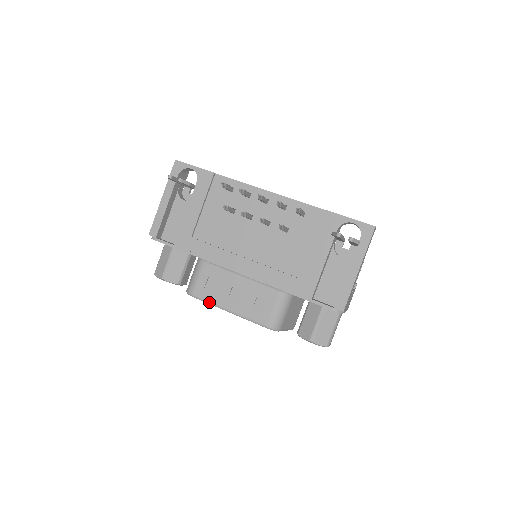
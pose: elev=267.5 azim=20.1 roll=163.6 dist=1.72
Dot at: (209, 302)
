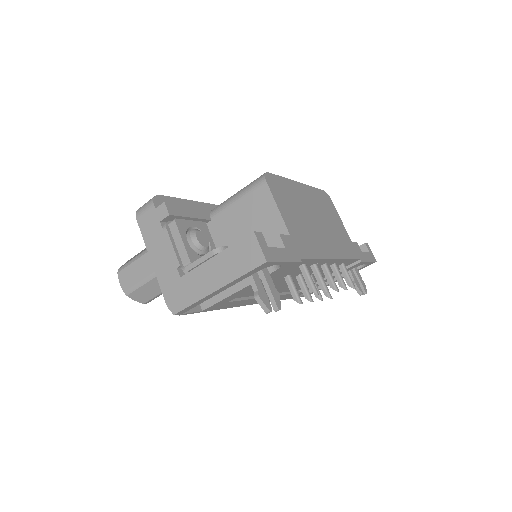
Dot at: occluded
